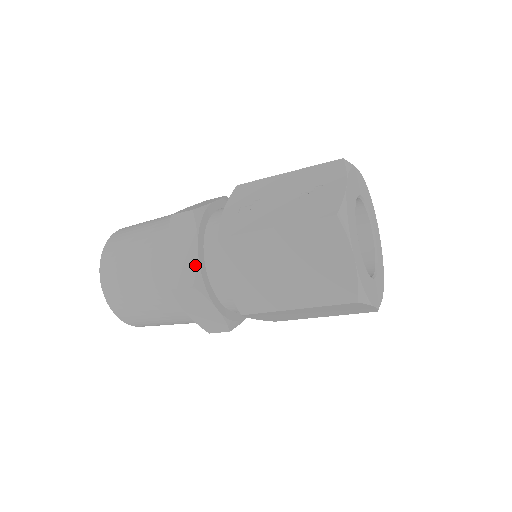
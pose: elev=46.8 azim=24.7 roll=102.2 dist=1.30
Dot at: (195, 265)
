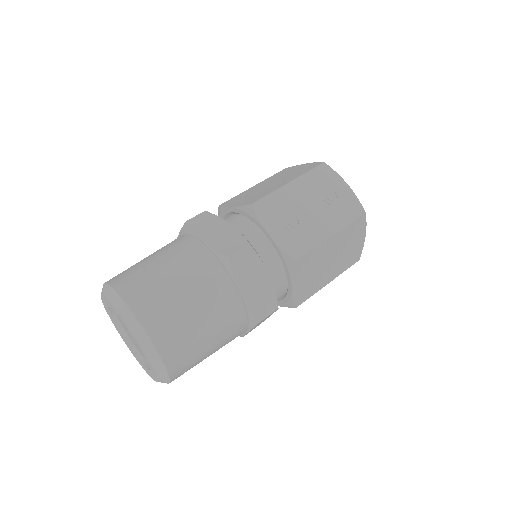
Dot at: (273, 291)
